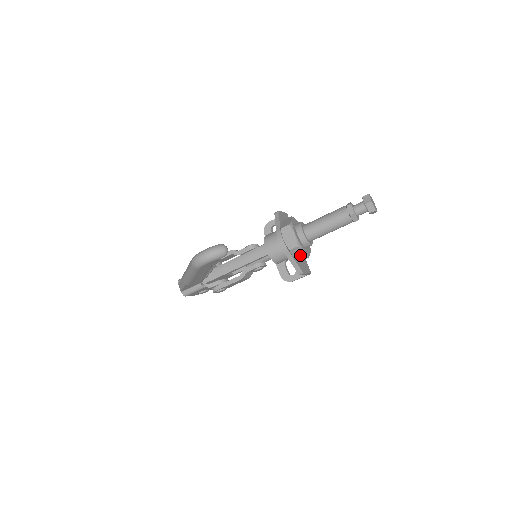
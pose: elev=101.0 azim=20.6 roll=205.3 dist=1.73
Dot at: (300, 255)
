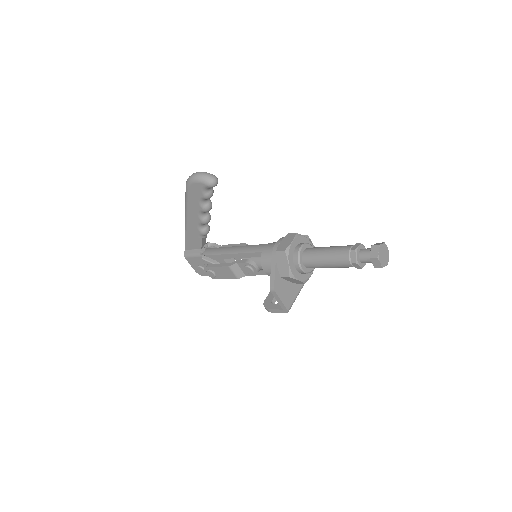
Dot at: (283, 267)
